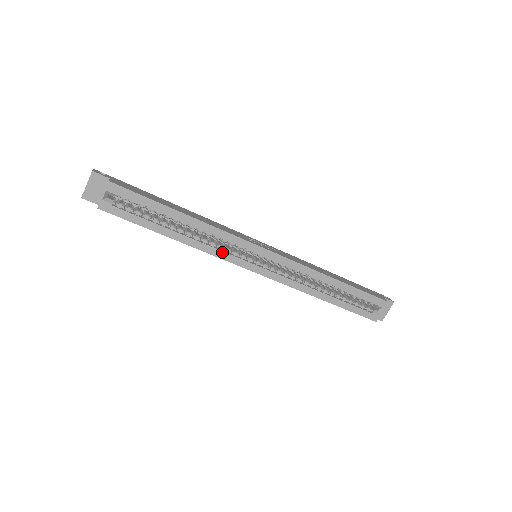
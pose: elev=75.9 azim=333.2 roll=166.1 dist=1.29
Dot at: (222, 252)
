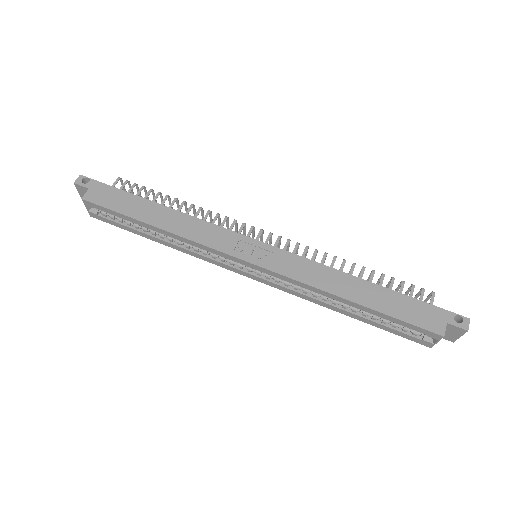
Dot at: (207, 258)
